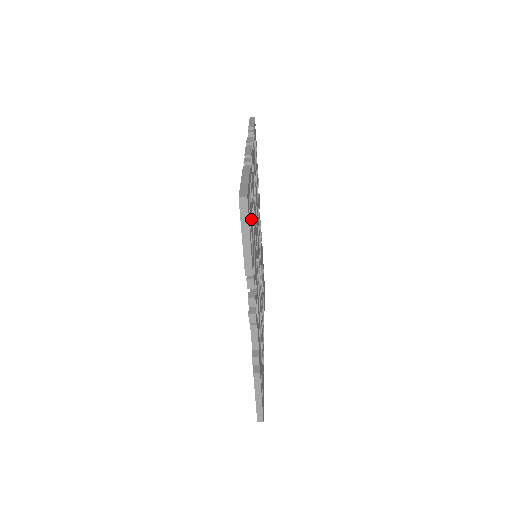
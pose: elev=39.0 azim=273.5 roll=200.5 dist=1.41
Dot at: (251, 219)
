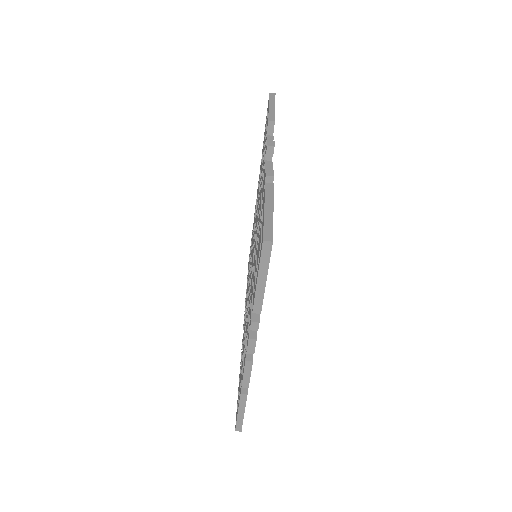
Dot at: occluded
